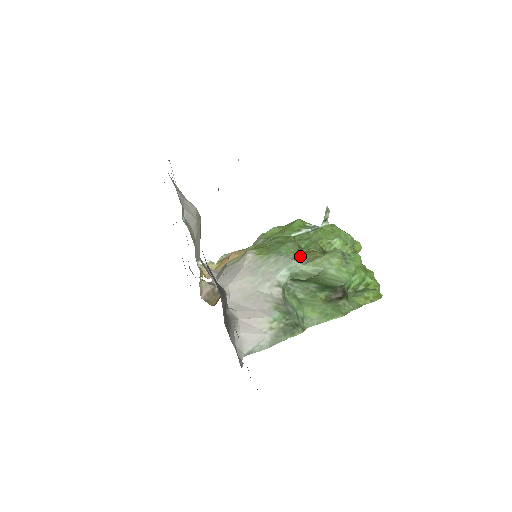
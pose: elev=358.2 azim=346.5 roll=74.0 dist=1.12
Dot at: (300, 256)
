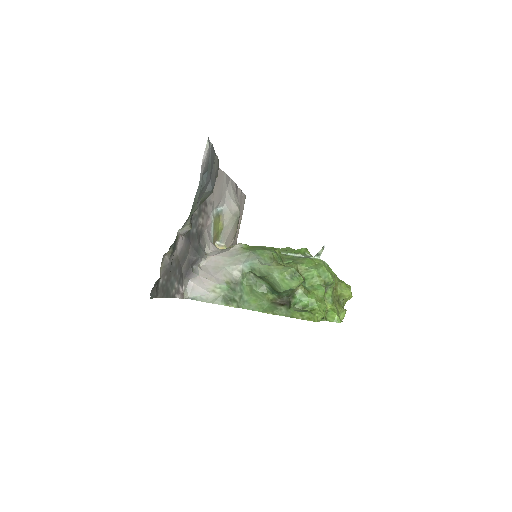
Dot at: (268, 261)
